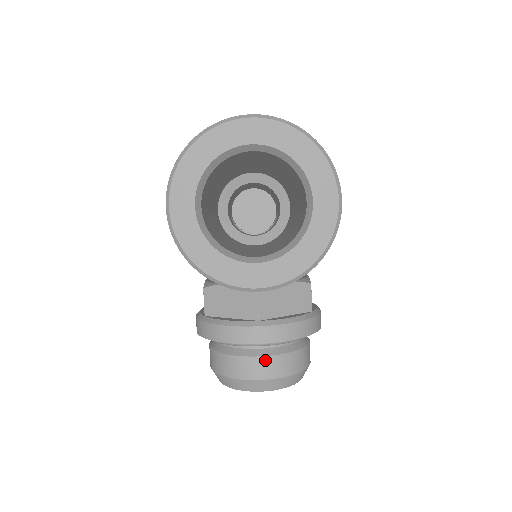
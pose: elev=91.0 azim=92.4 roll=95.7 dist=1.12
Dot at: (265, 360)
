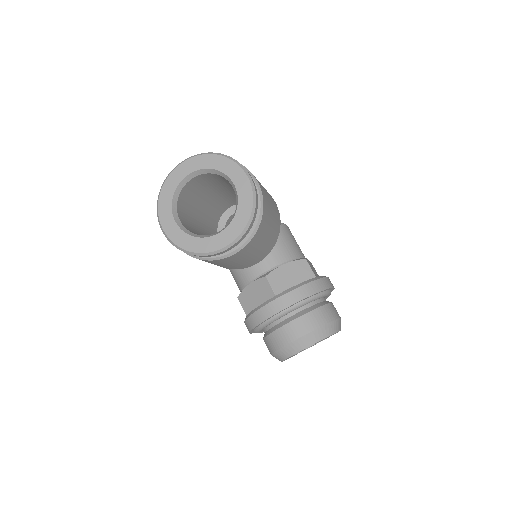
Dot at: (295, 322)
